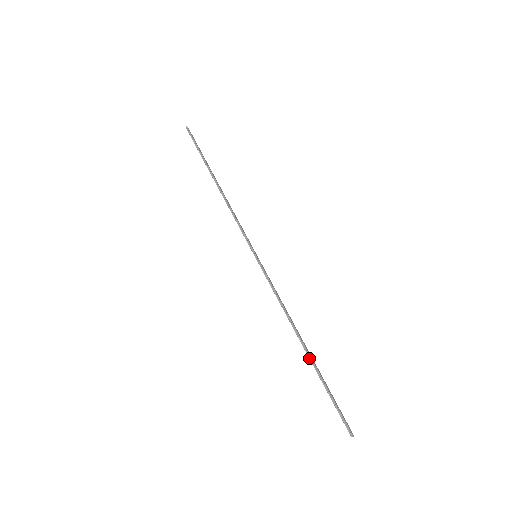
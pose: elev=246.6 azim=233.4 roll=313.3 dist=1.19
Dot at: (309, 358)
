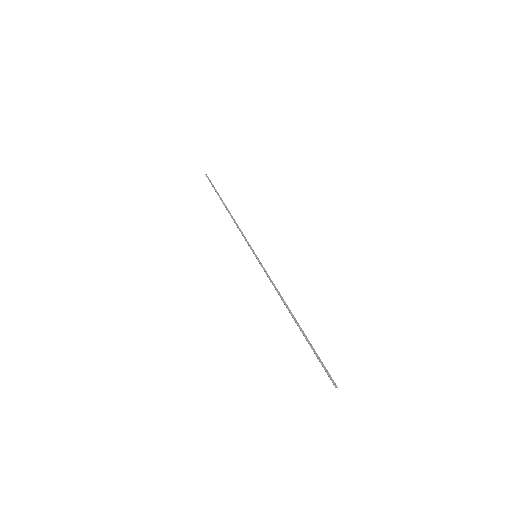
Dot at: occluded
